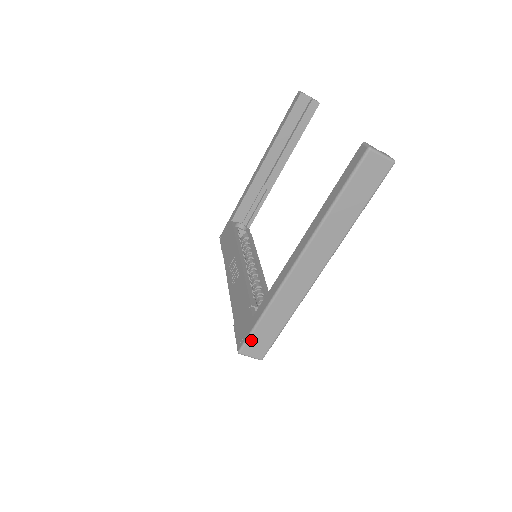
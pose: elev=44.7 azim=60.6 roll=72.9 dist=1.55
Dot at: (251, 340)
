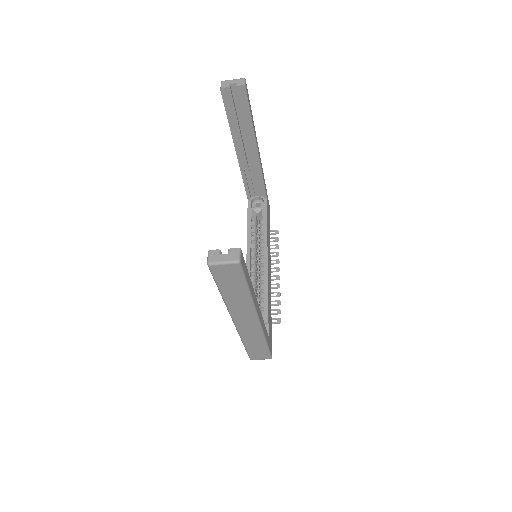
Dot at: (251, 354)
